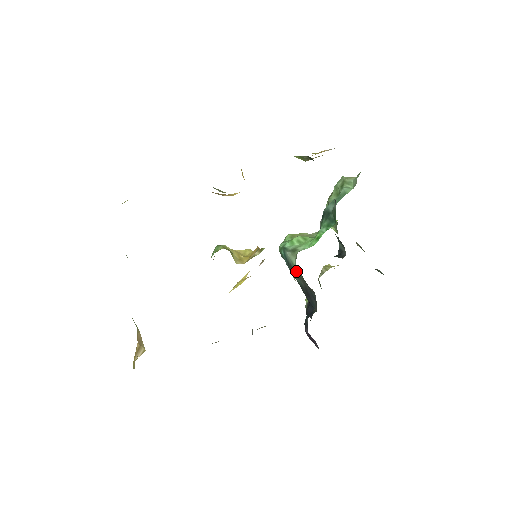
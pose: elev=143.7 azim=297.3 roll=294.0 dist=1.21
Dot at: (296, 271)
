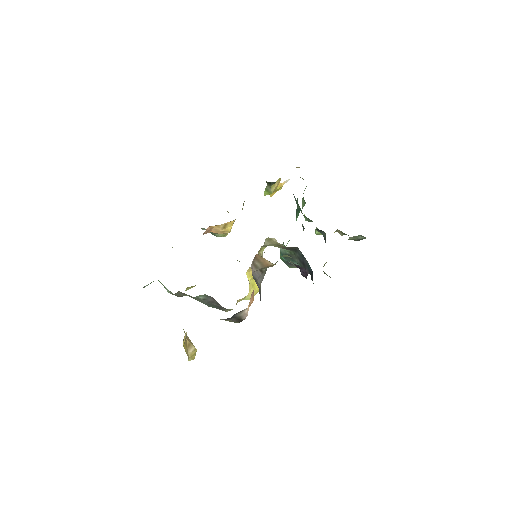
Dot at: (289, 254)
